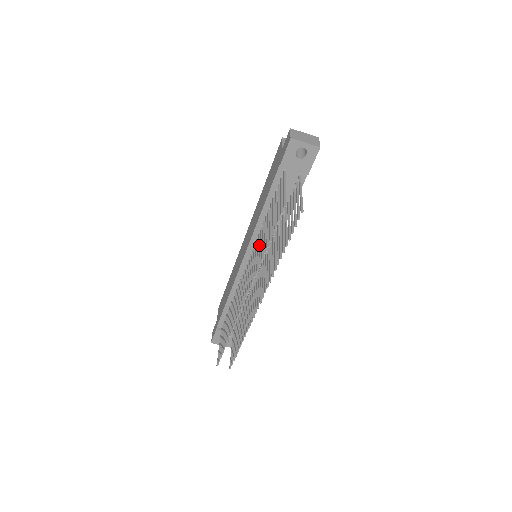
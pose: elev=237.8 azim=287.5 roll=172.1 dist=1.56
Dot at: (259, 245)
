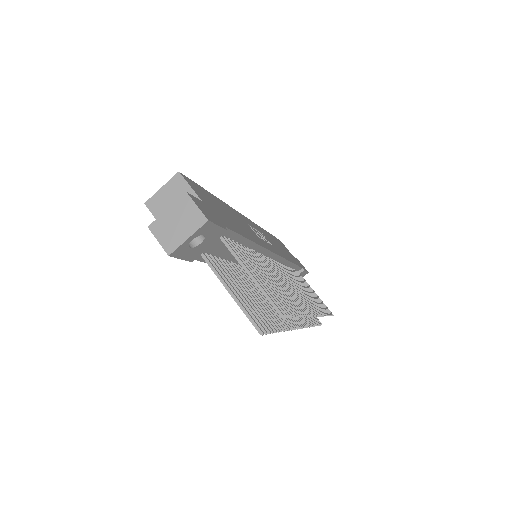
Dot at: occluded
